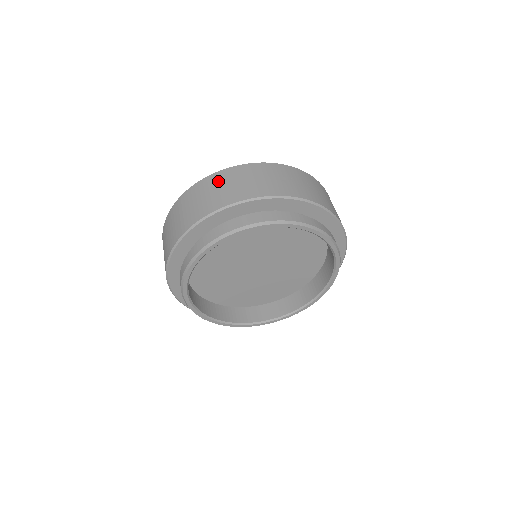
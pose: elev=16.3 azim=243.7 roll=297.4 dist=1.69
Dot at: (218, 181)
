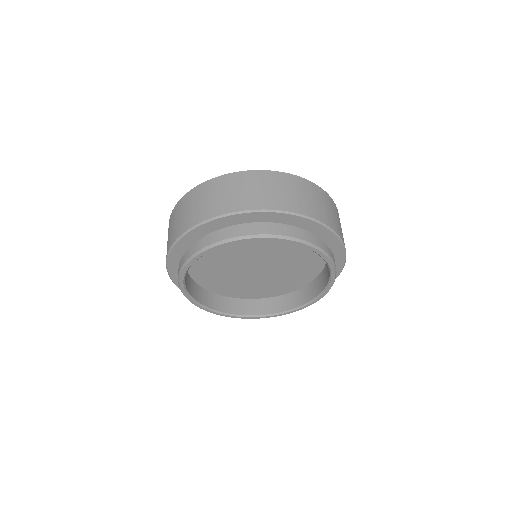
Dot at: (189, 201)
